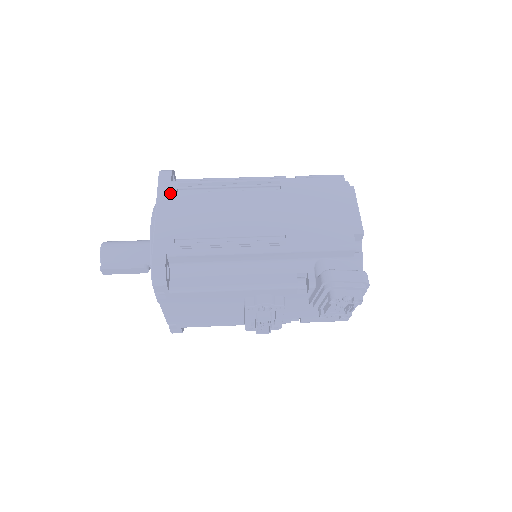
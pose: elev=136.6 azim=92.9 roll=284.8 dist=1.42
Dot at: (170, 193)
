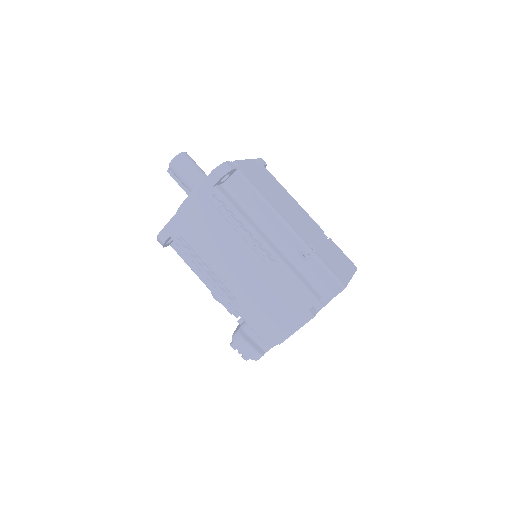
Dot at: (204, 197)
